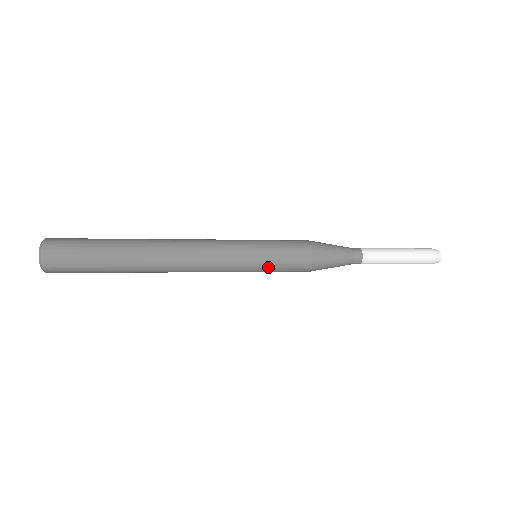
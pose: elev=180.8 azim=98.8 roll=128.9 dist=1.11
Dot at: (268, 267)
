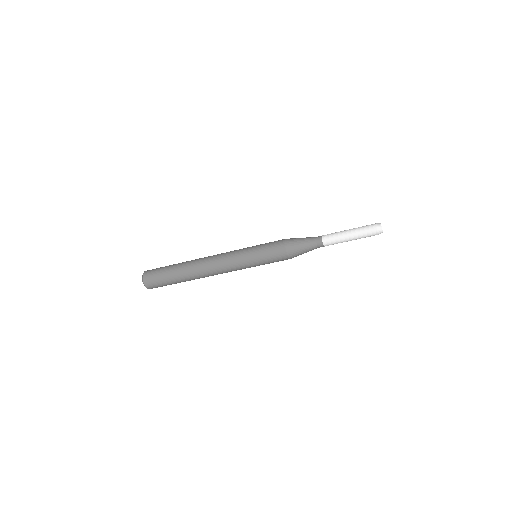
Dot at: (259, 256)
